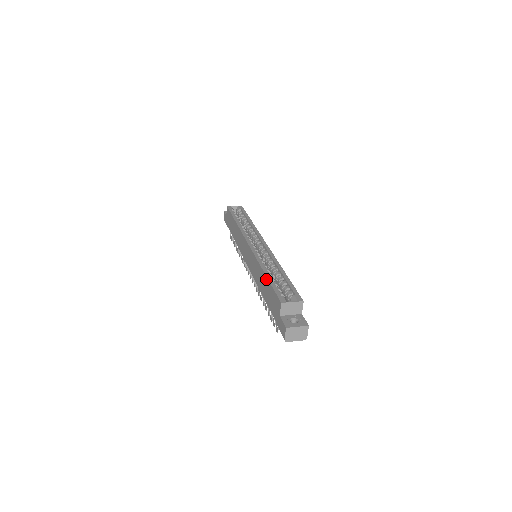
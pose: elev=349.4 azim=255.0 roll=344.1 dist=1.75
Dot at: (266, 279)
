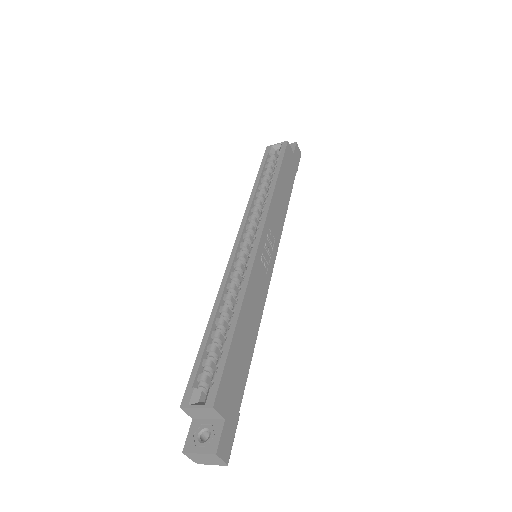
Dot at: (206, 335)
